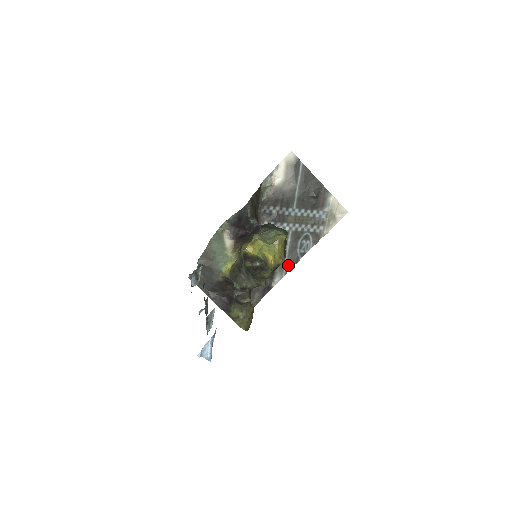
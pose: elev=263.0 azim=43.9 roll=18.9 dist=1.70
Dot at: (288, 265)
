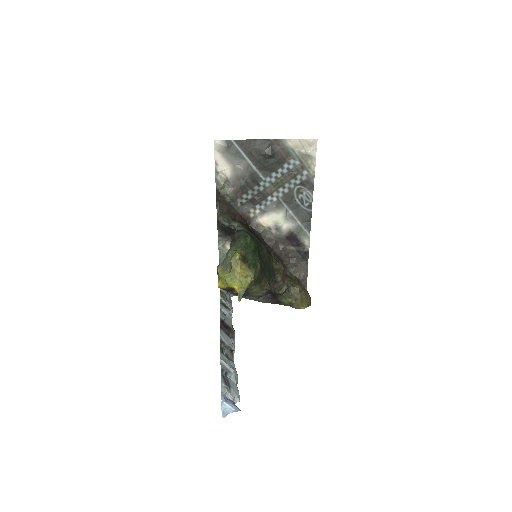
Dot at: (305, 224)
